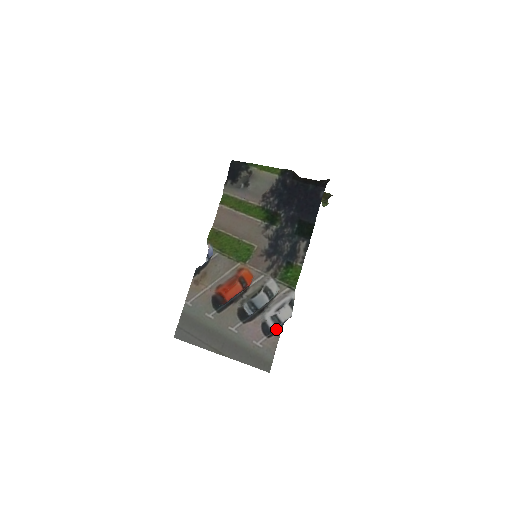
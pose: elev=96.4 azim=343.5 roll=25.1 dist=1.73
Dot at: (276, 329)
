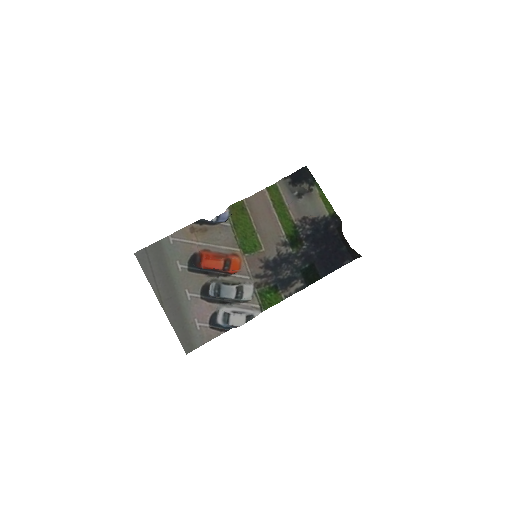
Dot at: (222, 327)
